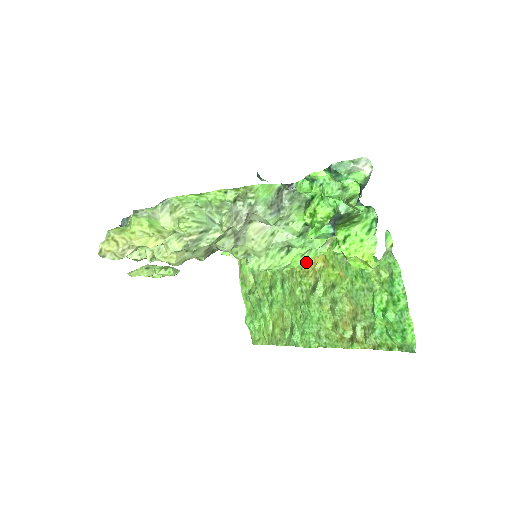
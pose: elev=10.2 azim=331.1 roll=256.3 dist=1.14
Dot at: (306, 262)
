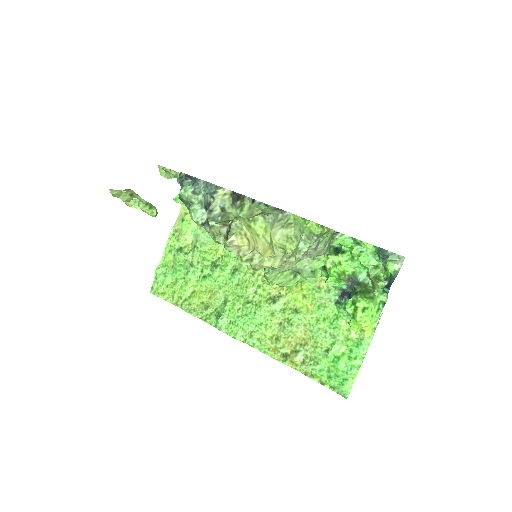
Dot at: occluded
